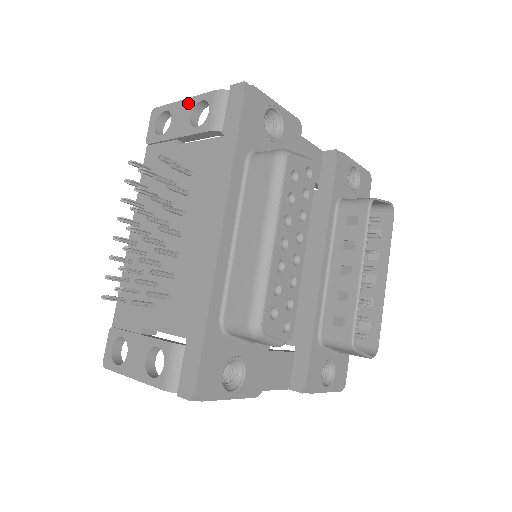
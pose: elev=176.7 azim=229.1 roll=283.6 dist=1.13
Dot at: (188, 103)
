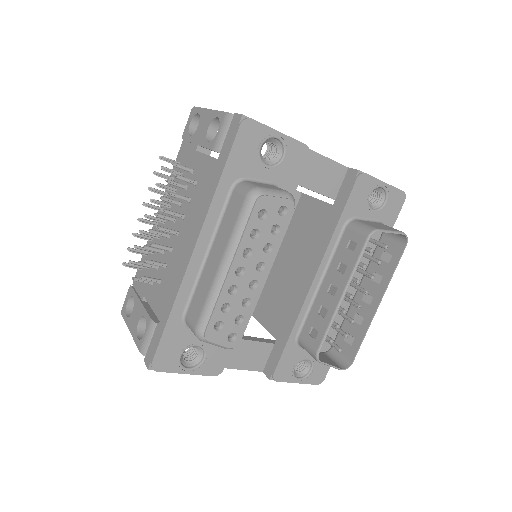
Dot at: (210, 115)
